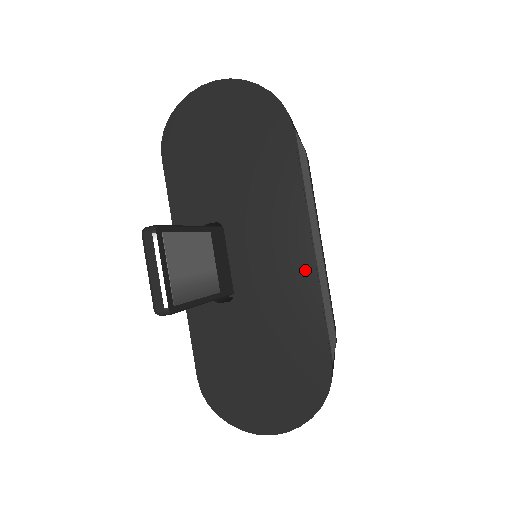
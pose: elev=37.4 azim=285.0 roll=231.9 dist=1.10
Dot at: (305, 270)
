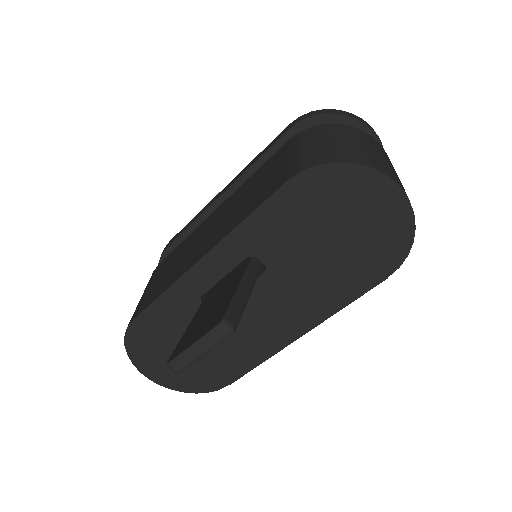
Dot at: (278, 342)
